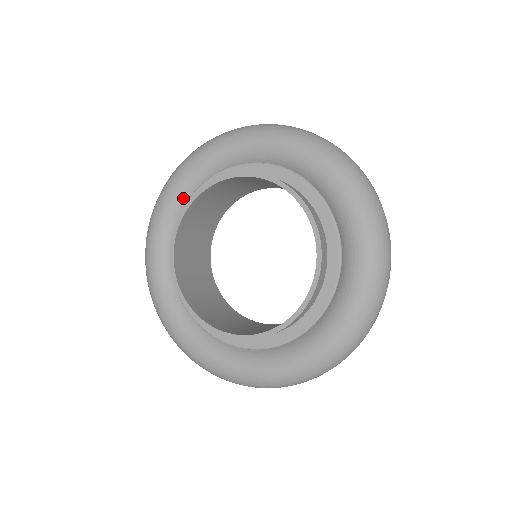
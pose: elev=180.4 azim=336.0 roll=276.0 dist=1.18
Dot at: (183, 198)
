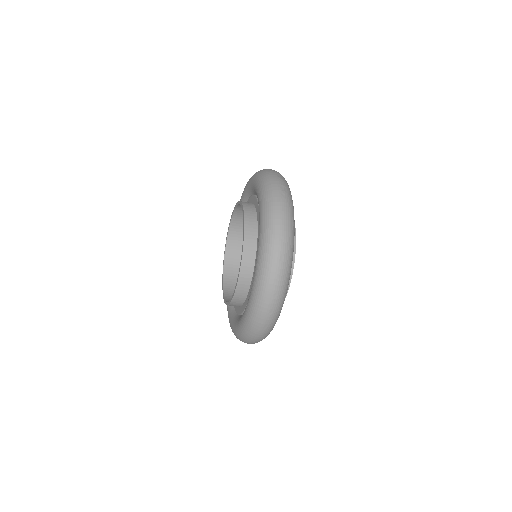
Dot at: occluded
